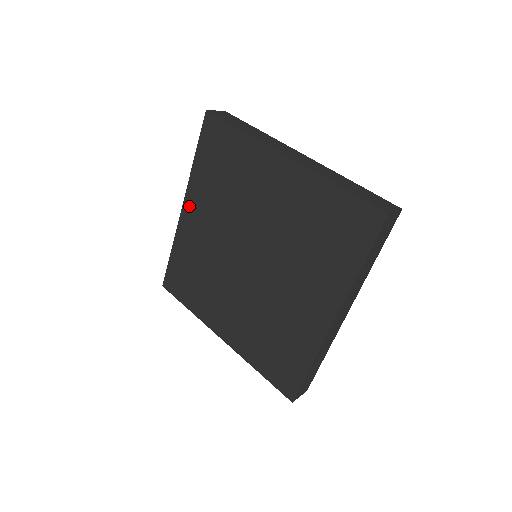
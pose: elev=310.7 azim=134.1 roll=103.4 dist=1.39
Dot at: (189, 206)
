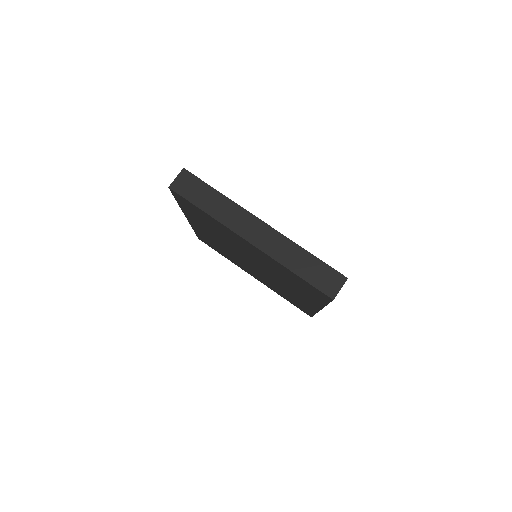
Dot at: (191, 220)
